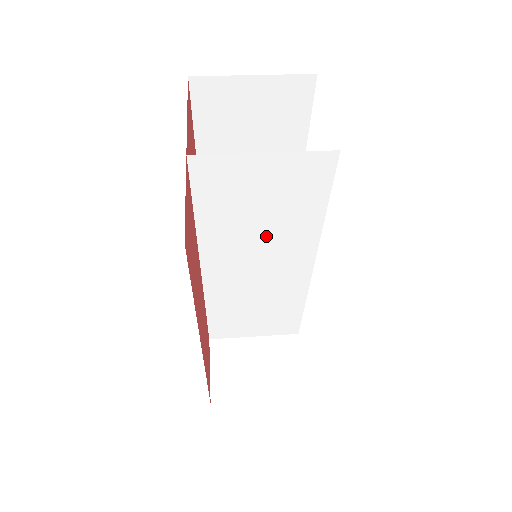
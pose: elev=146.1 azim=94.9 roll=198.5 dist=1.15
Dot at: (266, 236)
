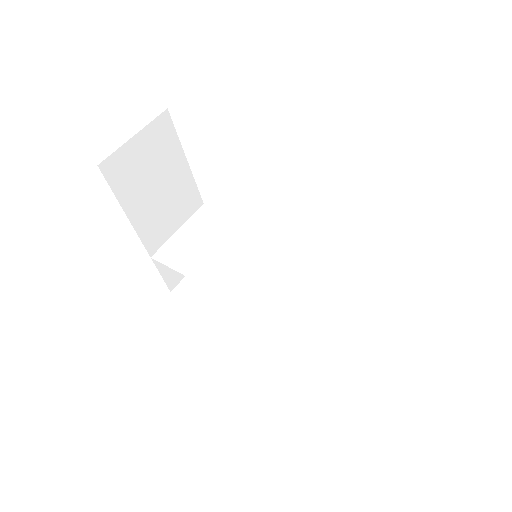
Dot at: (301, 282)
